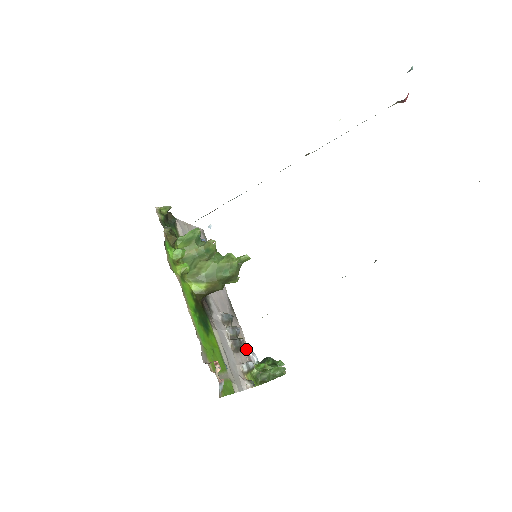
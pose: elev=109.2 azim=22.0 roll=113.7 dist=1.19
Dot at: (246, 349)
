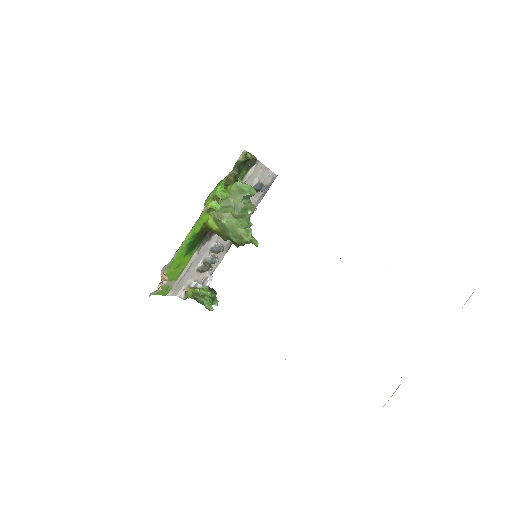
Dot at: (211, 272)
